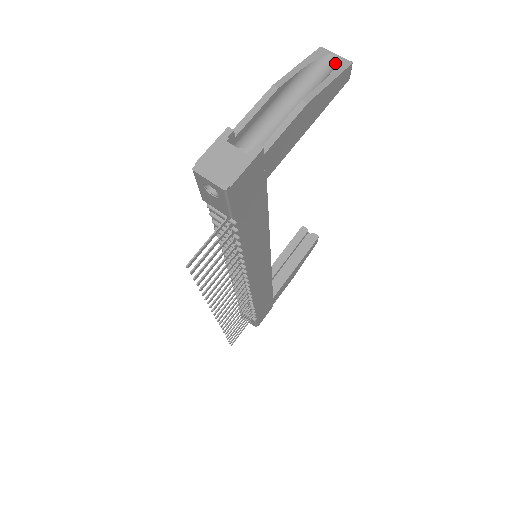
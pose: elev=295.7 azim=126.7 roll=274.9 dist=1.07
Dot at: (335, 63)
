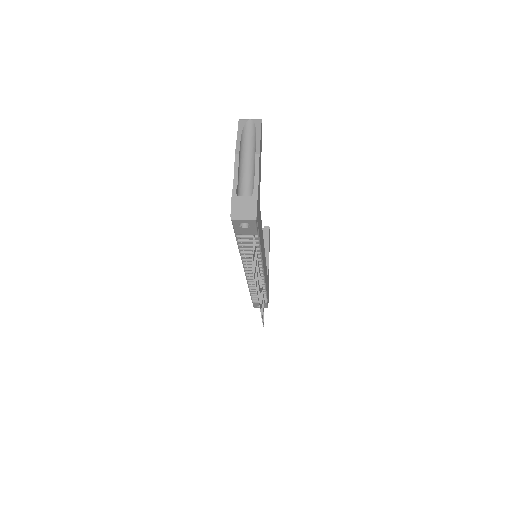
Dot at: (253, 125)
